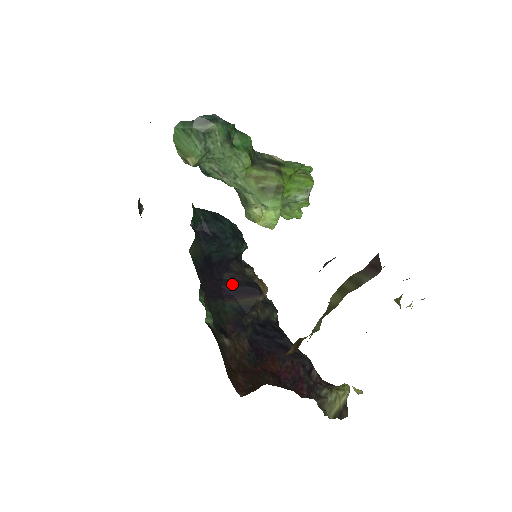
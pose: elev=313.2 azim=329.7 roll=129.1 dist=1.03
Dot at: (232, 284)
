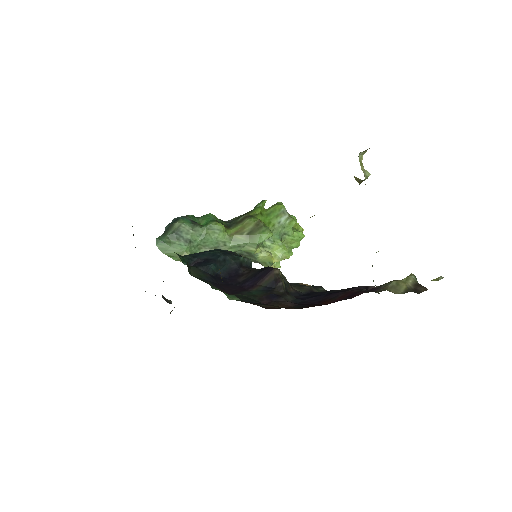
Dot at: (248, 280)
